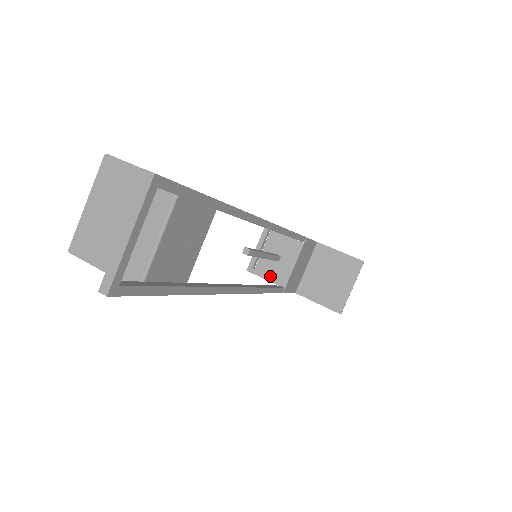
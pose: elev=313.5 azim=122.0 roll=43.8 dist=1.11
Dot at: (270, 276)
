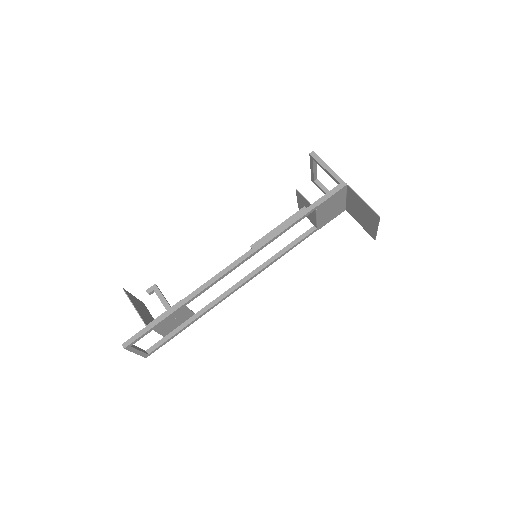
Dot at: (307, 217)
